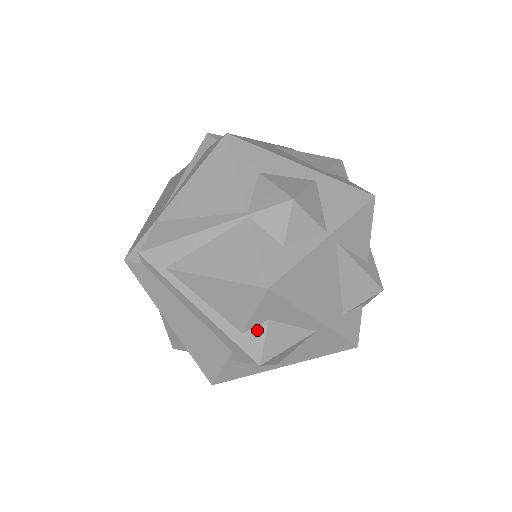
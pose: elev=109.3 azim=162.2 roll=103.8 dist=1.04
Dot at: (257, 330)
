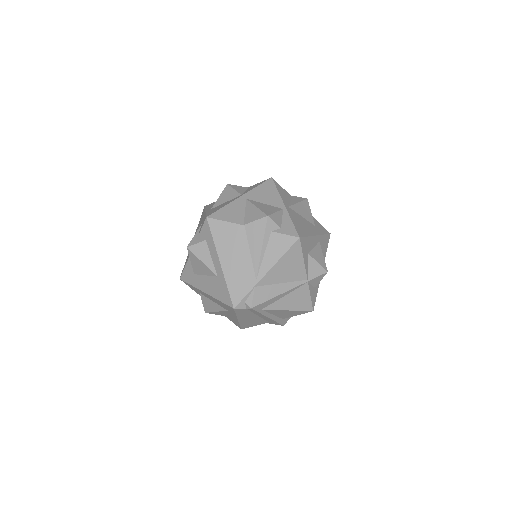
Dot at: occluded
